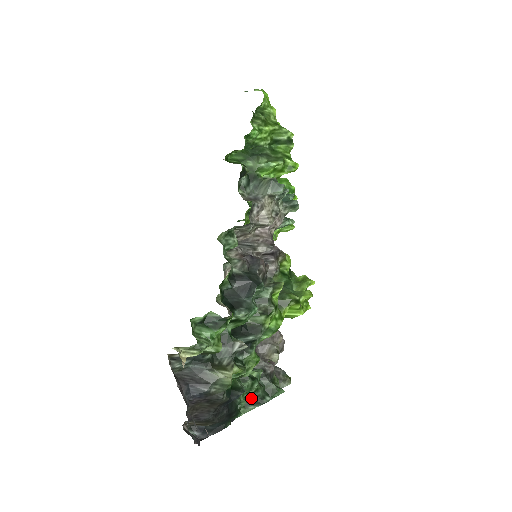
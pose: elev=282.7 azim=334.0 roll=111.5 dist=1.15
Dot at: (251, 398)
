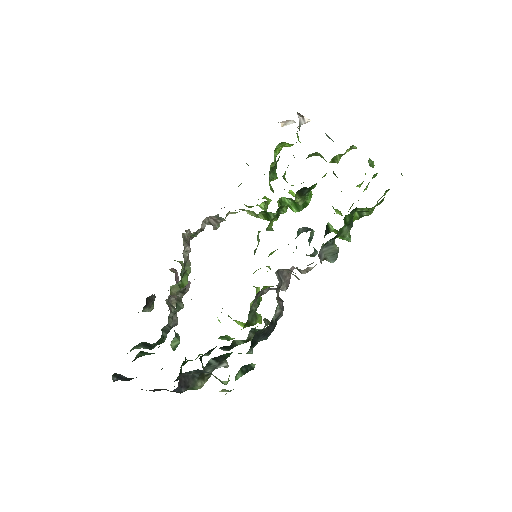
Dot at: (149, 344)
